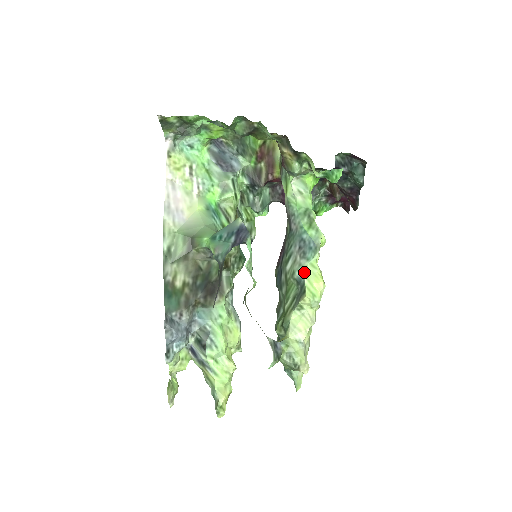
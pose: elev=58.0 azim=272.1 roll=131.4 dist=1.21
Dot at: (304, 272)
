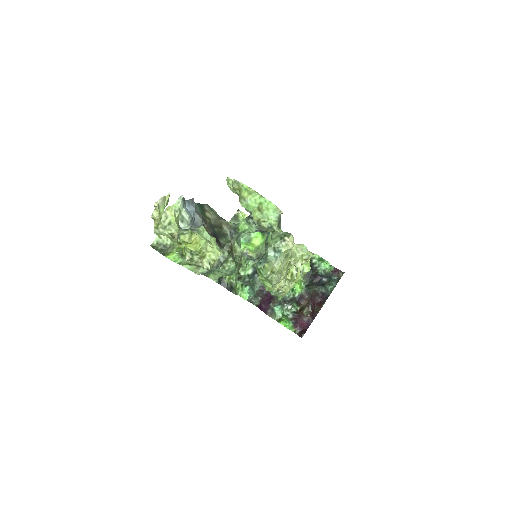
Dot at: occluded
